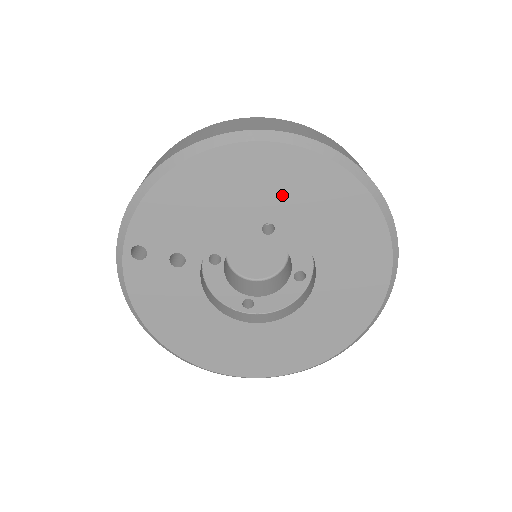
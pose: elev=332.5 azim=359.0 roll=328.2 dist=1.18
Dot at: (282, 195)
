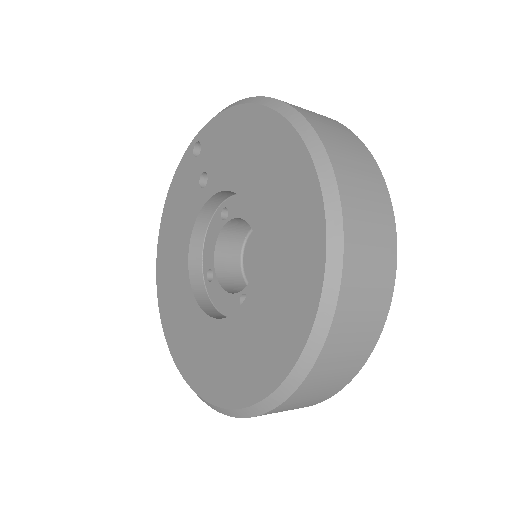
Dot at: (277, 206)
